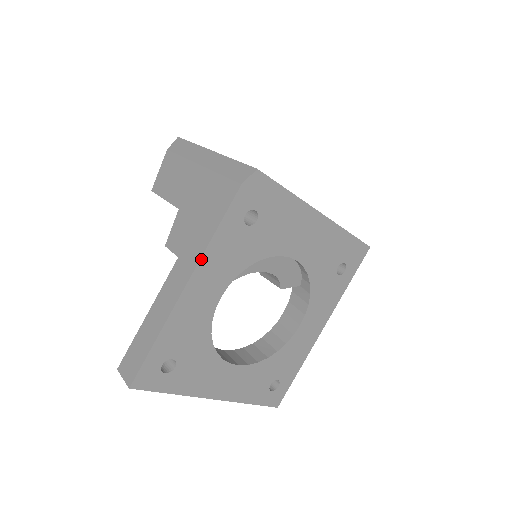
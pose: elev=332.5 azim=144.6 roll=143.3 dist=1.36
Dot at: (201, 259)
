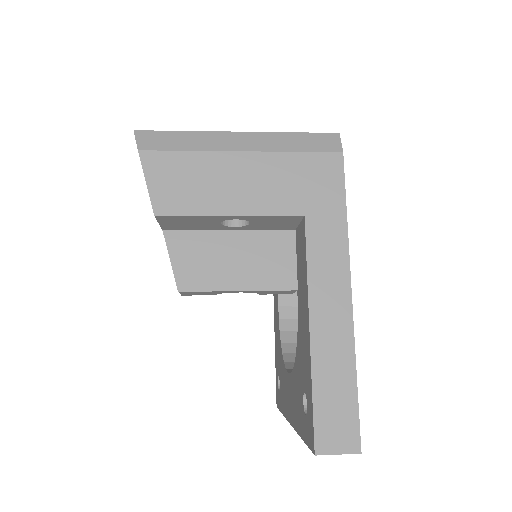
Dot at: (348, 252)
